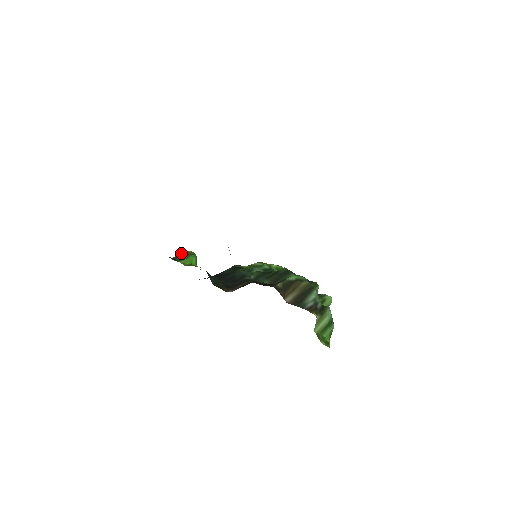
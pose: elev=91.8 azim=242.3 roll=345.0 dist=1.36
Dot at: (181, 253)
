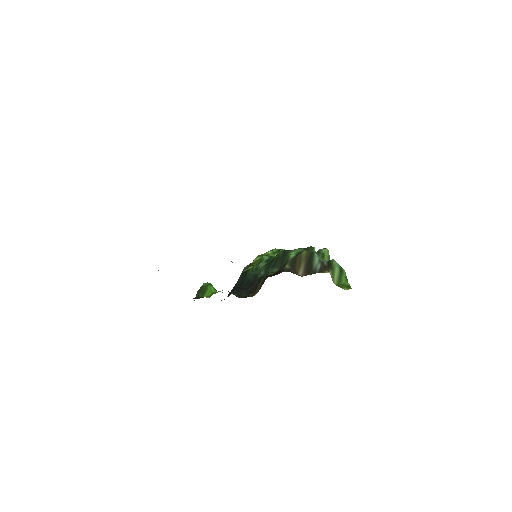
Dot at: (199, 290)
